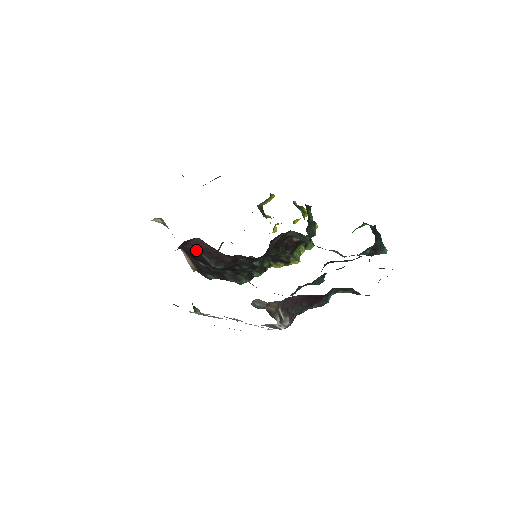
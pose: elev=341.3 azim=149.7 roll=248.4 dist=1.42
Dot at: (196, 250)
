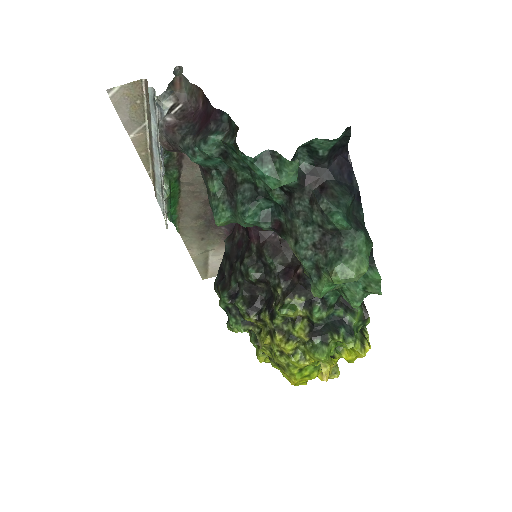
Dot at: occluded
